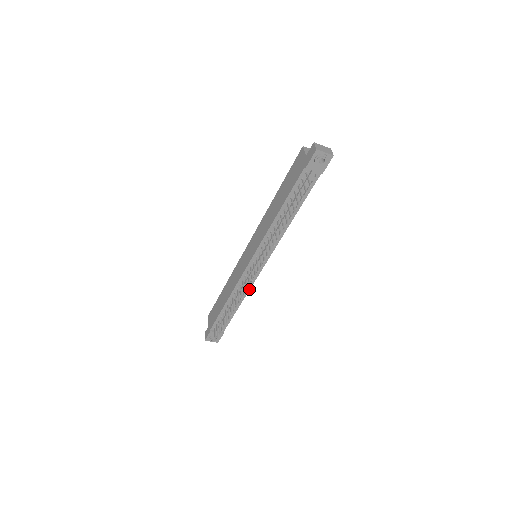
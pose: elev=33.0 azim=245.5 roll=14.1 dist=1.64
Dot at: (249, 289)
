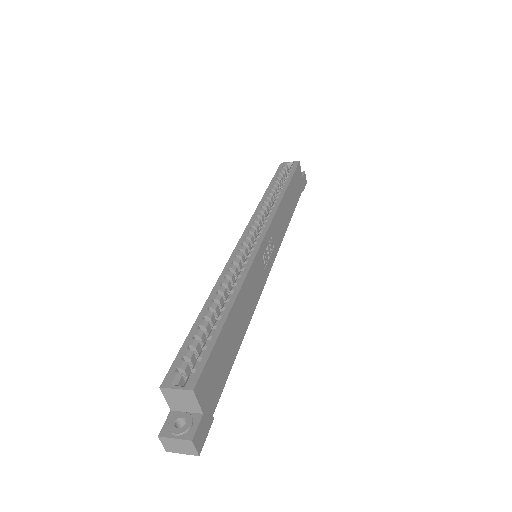
Dot at: (282, 237)
